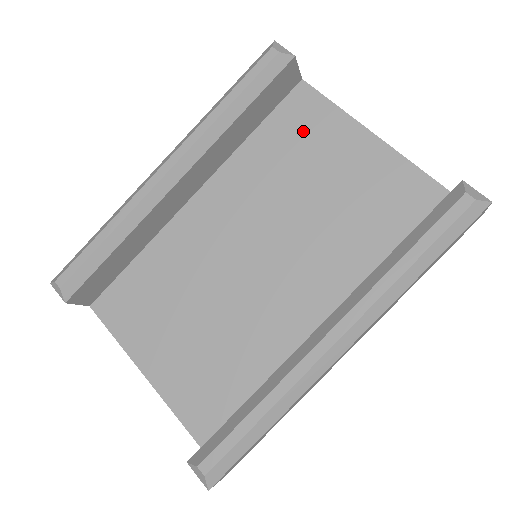
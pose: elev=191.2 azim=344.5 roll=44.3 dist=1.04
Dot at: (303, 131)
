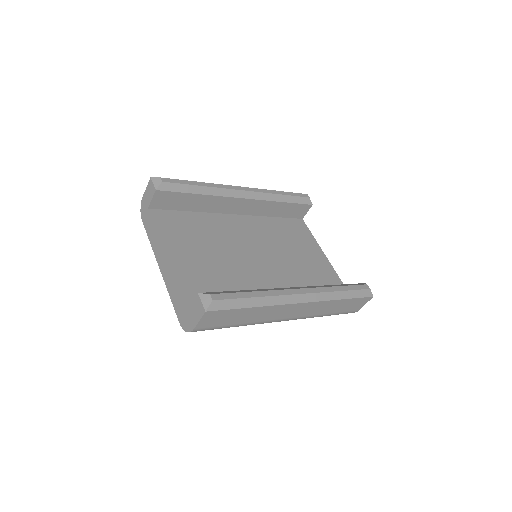
Dot at: (297, 233)
